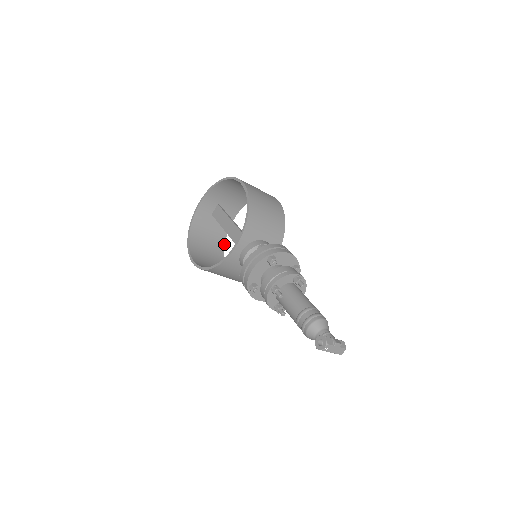
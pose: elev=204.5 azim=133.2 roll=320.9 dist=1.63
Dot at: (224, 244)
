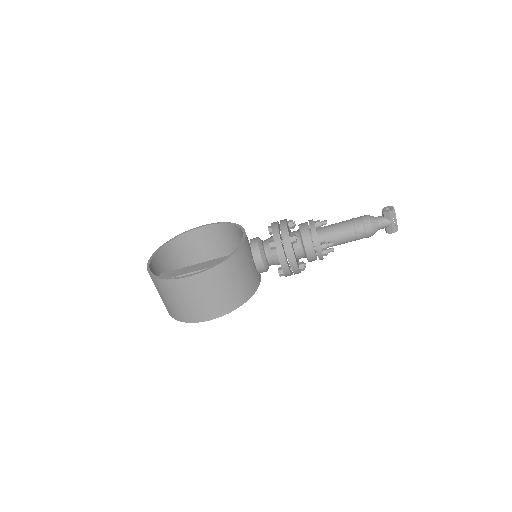
Dot at: occluded
